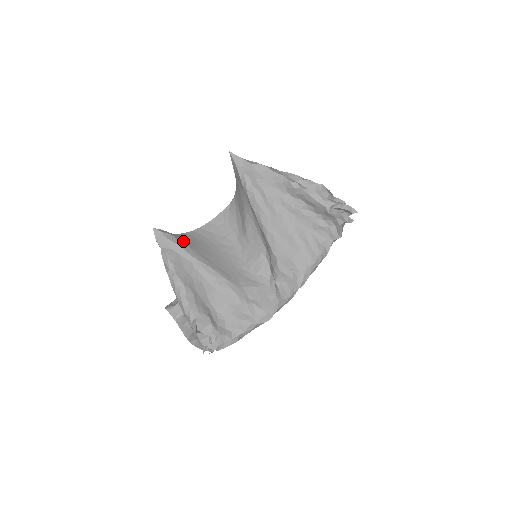
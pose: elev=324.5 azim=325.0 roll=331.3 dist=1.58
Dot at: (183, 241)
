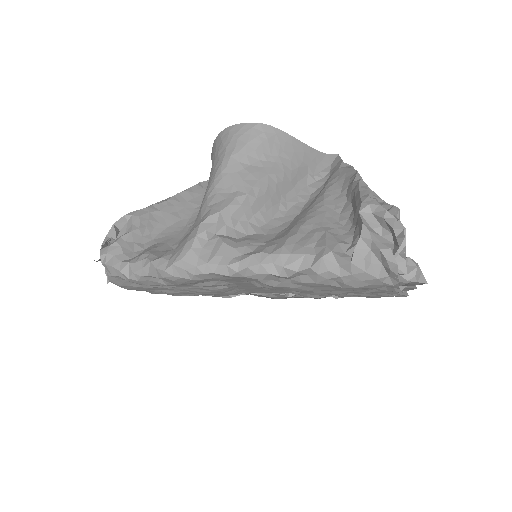
Dot at: occluded
